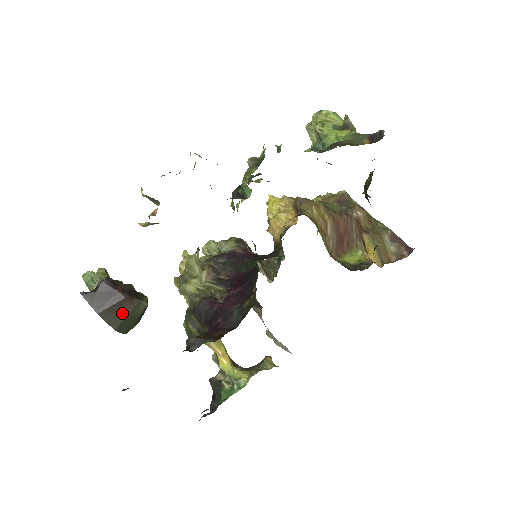
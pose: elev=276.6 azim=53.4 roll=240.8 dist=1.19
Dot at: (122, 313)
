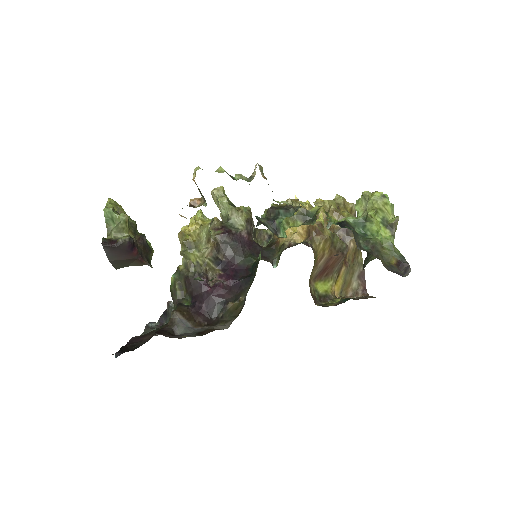
Dot at: (129, 264)
